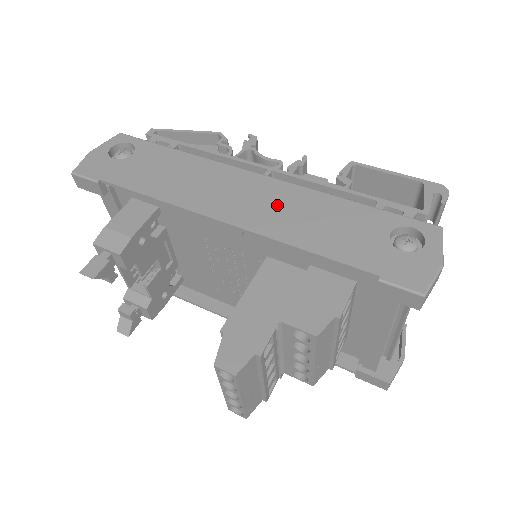
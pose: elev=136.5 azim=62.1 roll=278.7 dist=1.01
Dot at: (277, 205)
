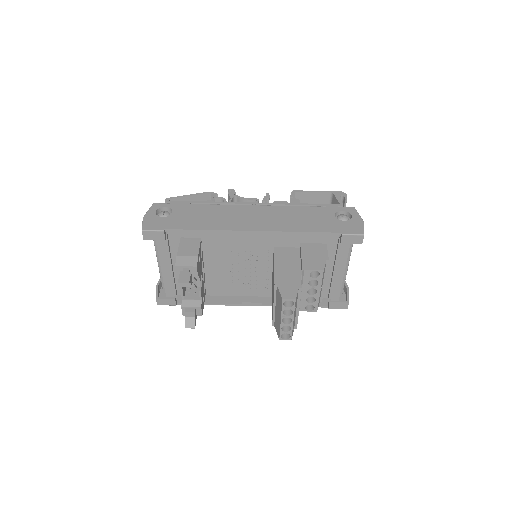
Dot at: (274, 217)
